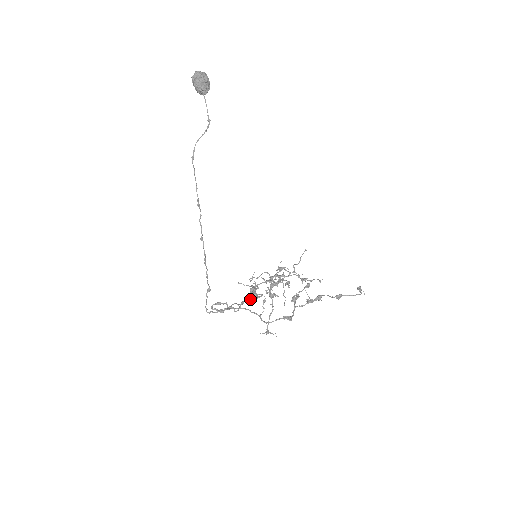
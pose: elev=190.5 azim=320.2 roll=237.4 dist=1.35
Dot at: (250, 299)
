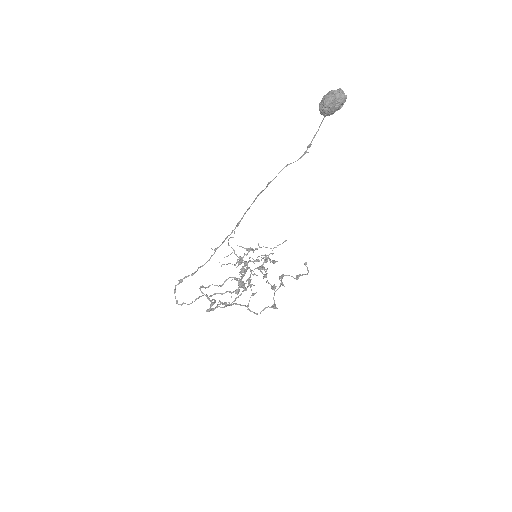
Dot at: occluded
